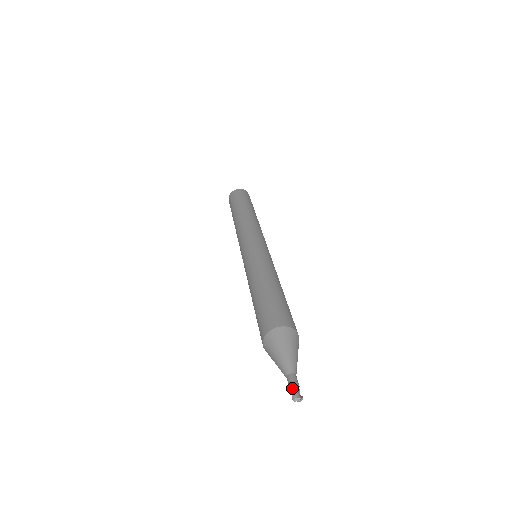
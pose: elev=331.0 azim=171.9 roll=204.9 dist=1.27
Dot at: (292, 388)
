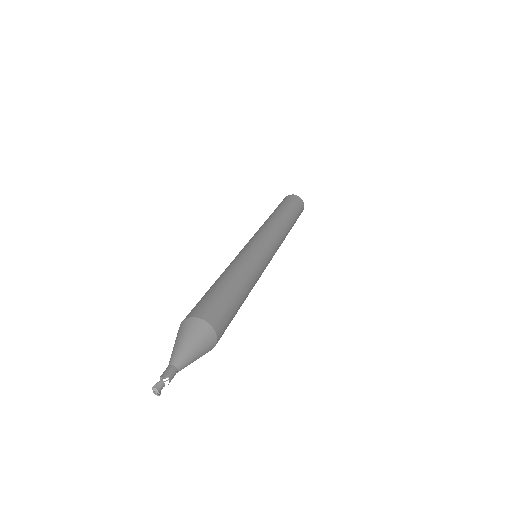
Dot at: (164, 378)
